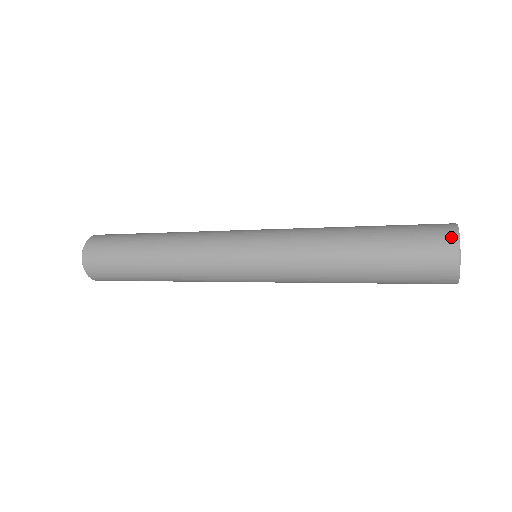
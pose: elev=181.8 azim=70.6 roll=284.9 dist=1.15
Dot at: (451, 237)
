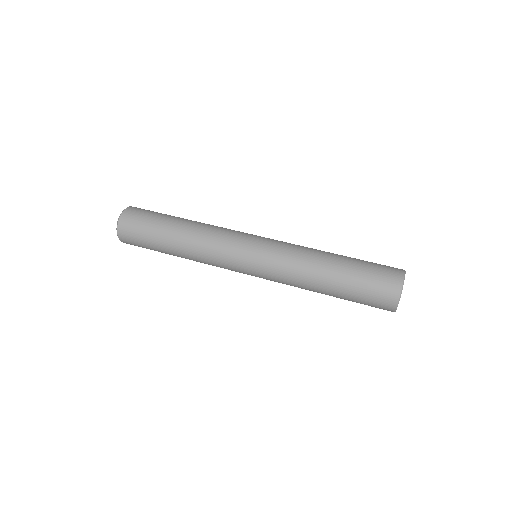
Dot at: (395, 295)
